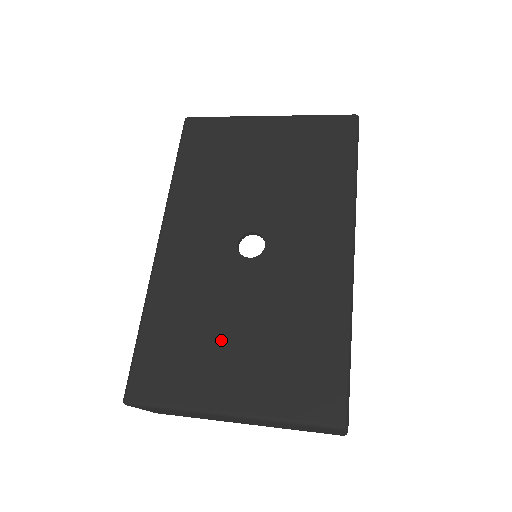
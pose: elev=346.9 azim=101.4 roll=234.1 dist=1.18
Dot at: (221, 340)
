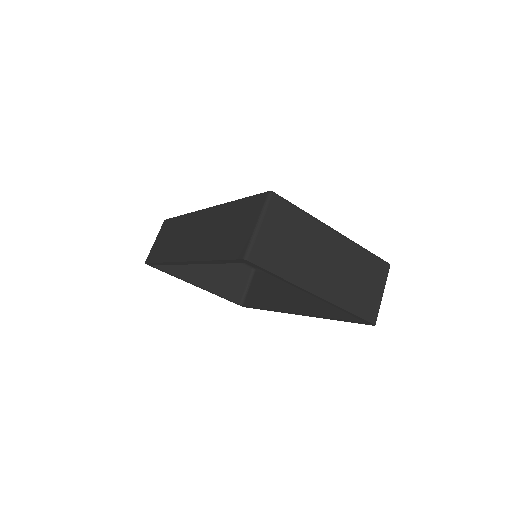
Dot at: occluded
